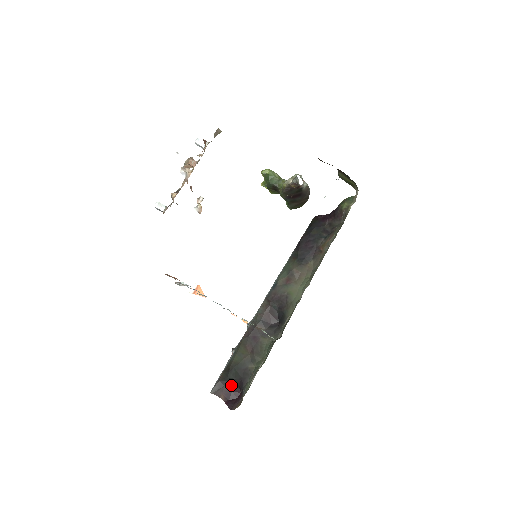
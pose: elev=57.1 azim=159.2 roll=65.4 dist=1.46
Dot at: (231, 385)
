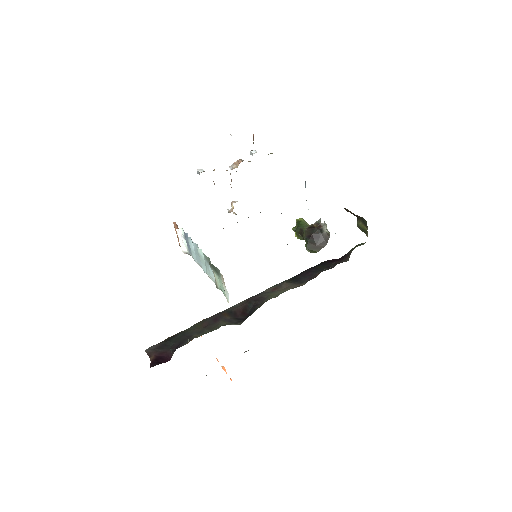
Dot at: (167, 349)
